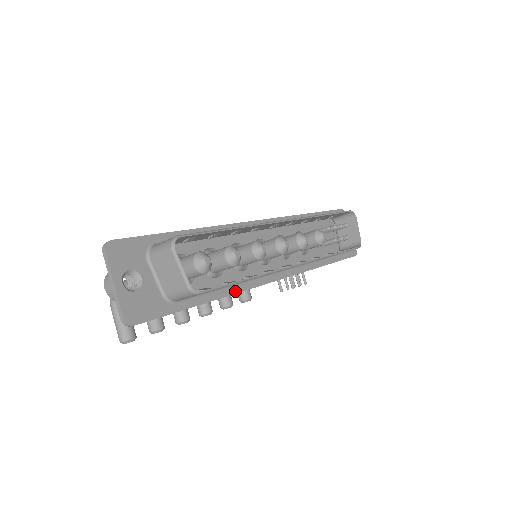
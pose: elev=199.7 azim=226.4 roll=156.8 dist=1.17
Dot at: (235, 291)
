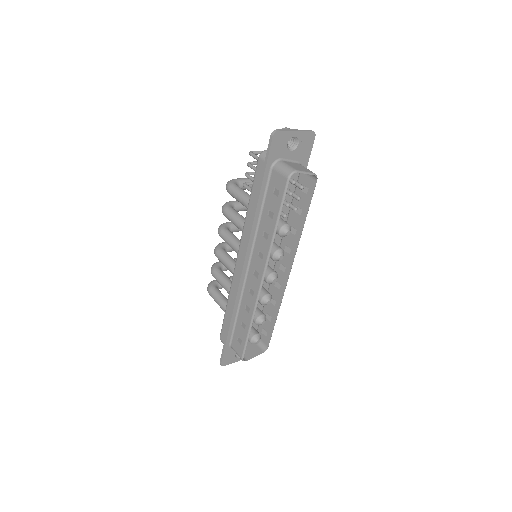
Dot at: occluded
